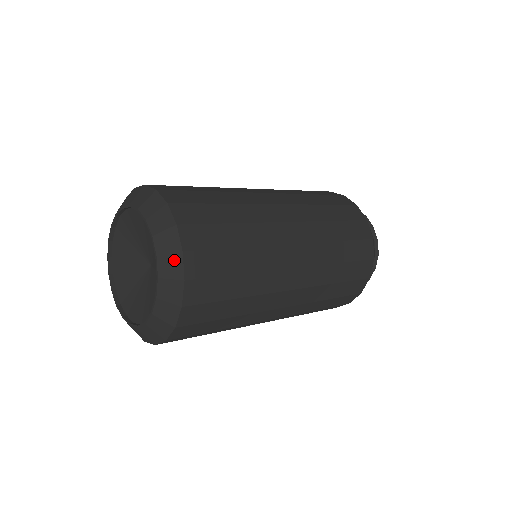
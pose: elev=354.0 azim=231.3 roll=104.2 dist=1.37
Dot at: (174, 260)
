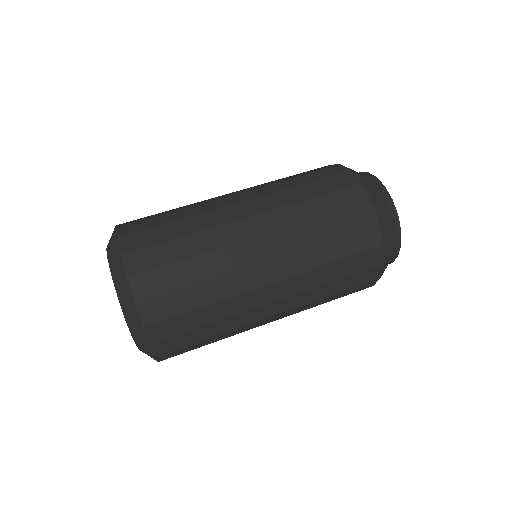
Dot at: occluded
